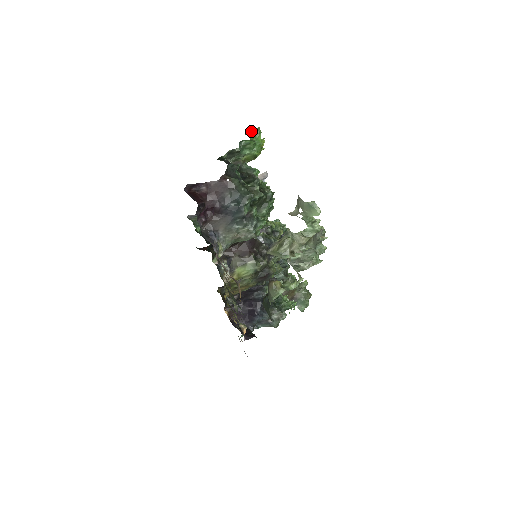
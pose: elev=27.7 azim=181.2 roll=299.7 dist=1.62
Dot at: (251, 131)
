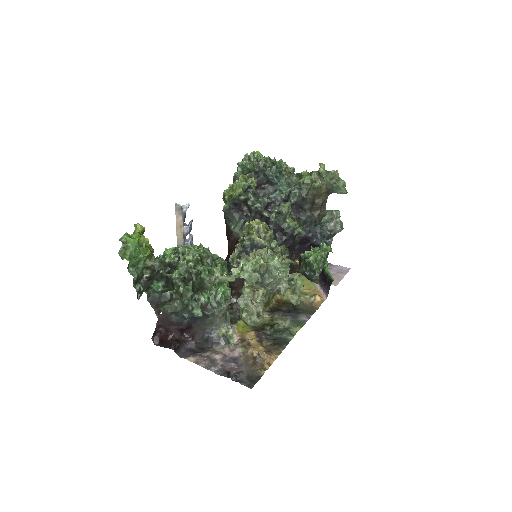
Dot at: (121, 249)
